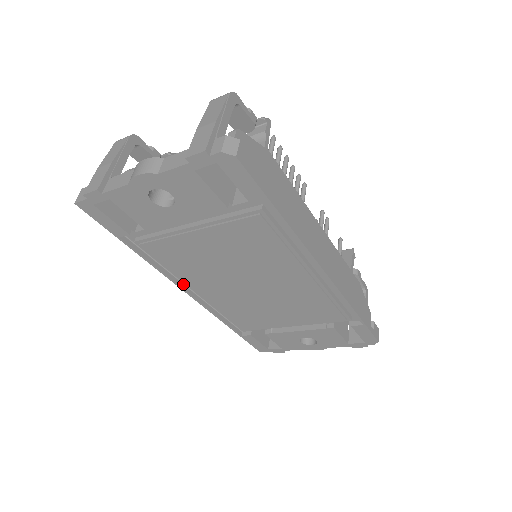
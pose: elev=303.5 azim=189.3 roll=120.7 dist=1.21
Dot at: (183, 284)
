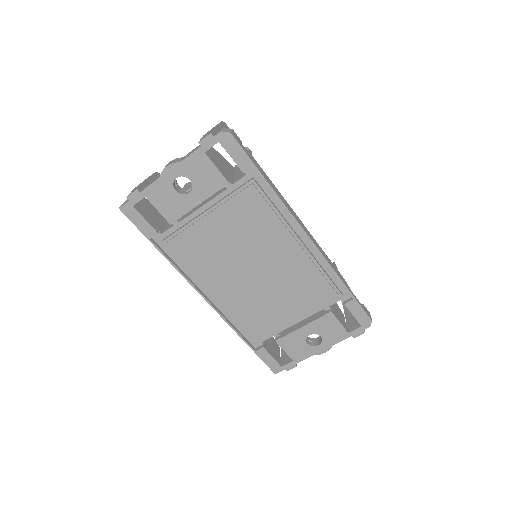
Dot at: (200, 290)
